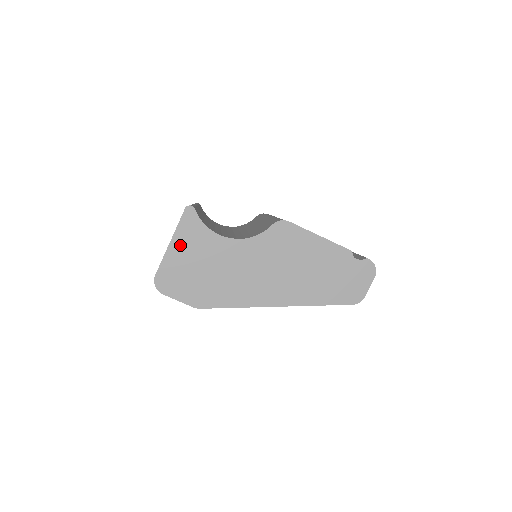
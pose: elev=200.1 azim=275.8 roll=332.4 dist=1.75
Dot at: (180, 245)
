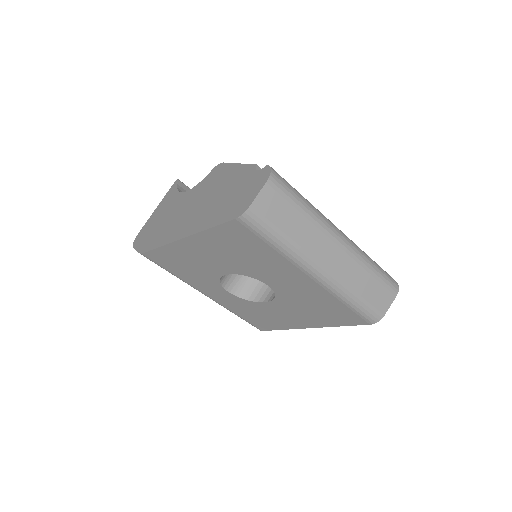
Dot at: (159, 208)
